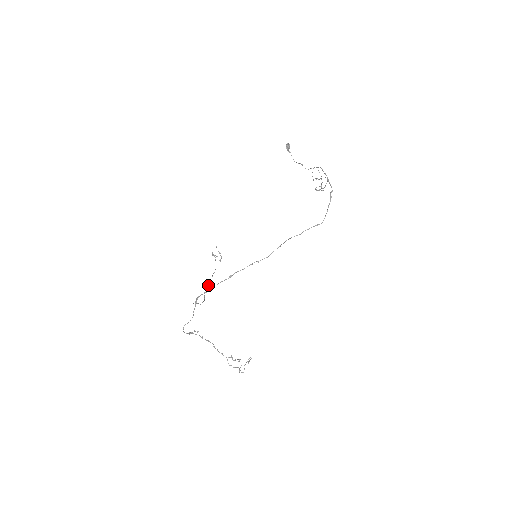
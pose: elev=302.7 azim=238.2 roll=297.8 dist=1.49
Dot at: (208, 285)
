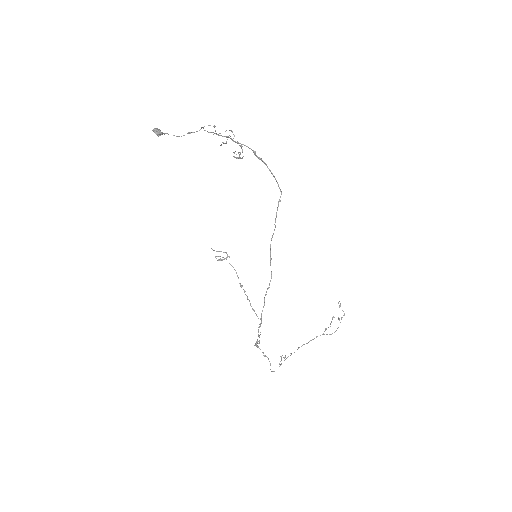
Dot at: occluded
